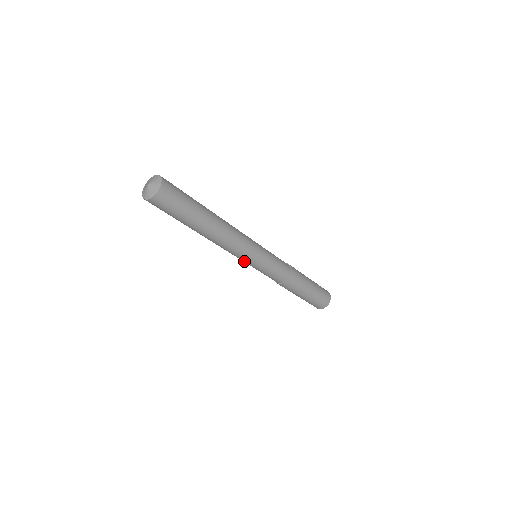
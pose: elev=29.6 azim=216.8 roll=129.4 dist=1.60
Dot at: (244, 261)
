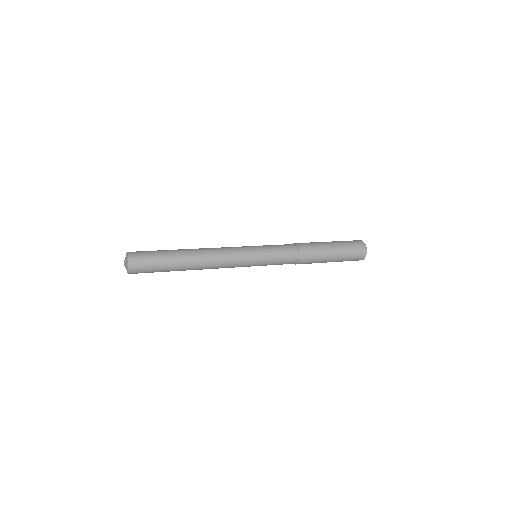
Dot at: occluded
